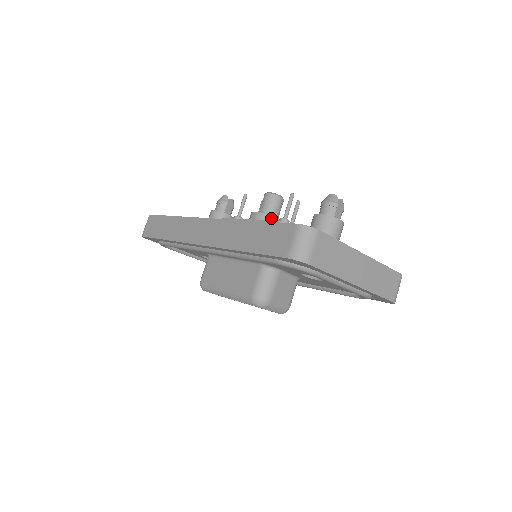
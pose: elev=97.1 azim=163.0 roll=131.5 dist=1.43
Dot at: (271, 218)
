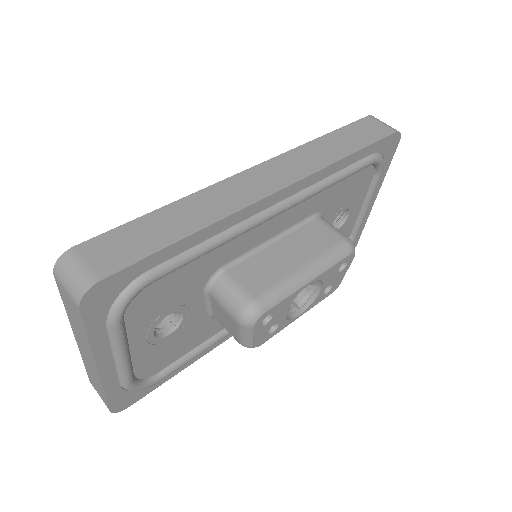
Dot at: occluded
